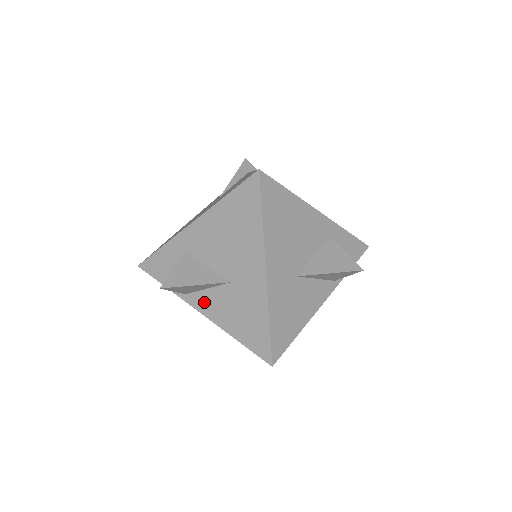
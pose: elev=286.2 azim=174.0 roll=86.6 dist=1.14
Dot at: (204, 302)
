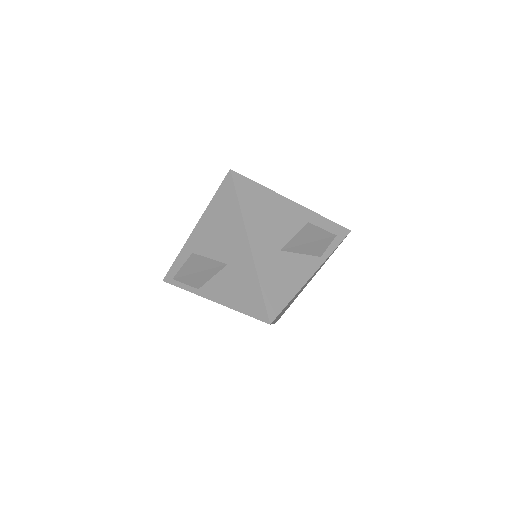
Dot at: (212, 290)
